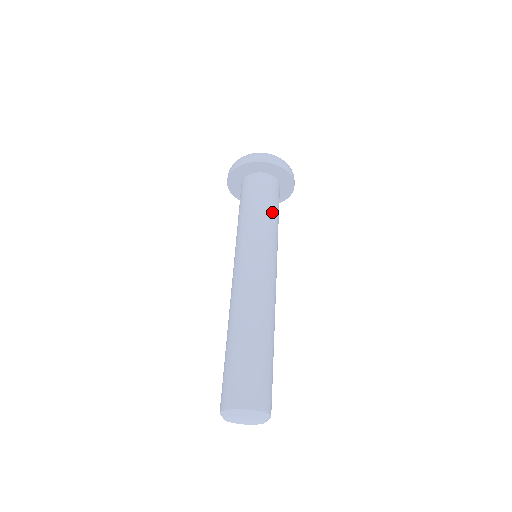
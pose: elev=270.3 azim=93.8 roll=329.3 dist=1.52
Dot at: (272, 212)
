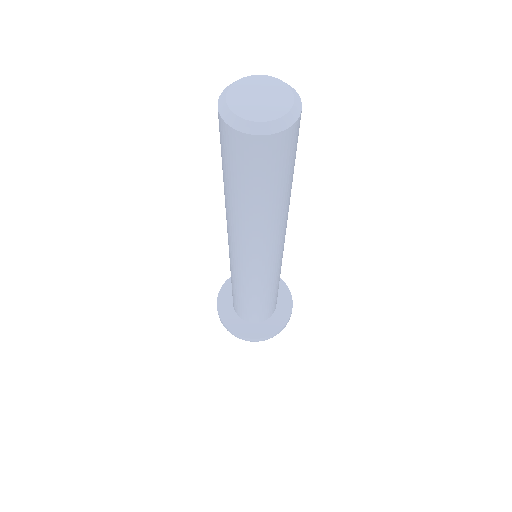
Dot at: occluded
